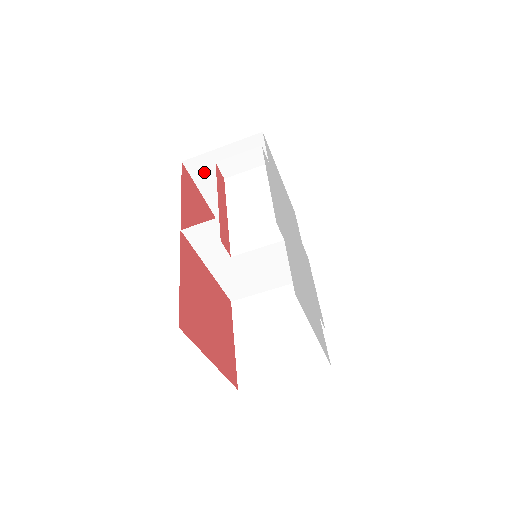
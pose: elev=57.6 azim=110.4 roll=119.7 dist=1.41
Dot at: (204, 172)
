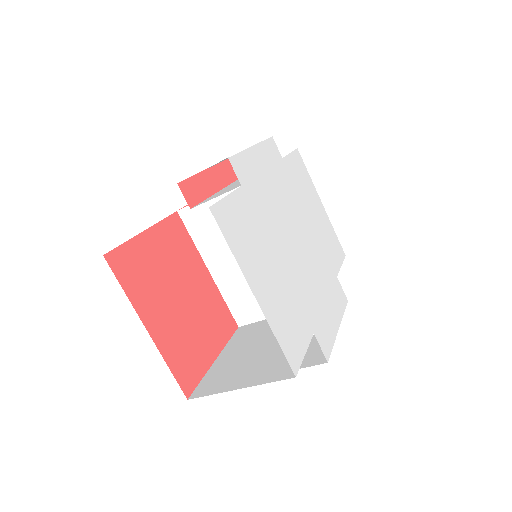
Dot at: occluded
